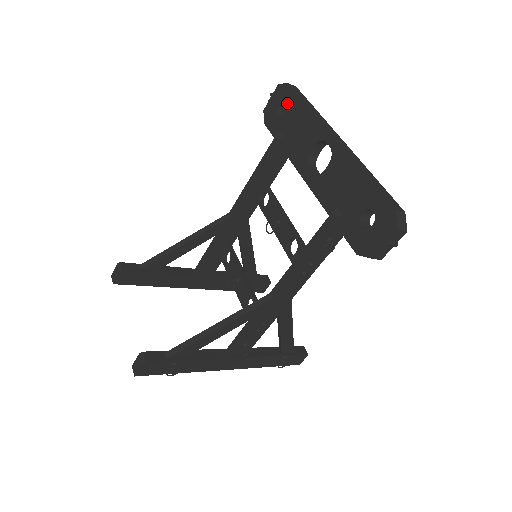
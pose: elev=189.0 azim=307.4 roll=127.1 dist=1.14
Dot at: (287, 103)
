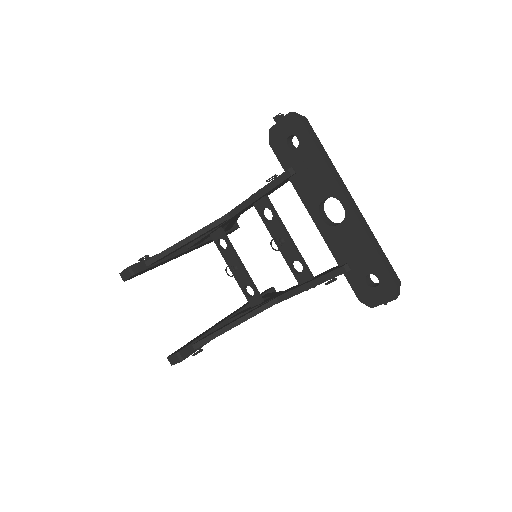
Dot at: (299, 140)
